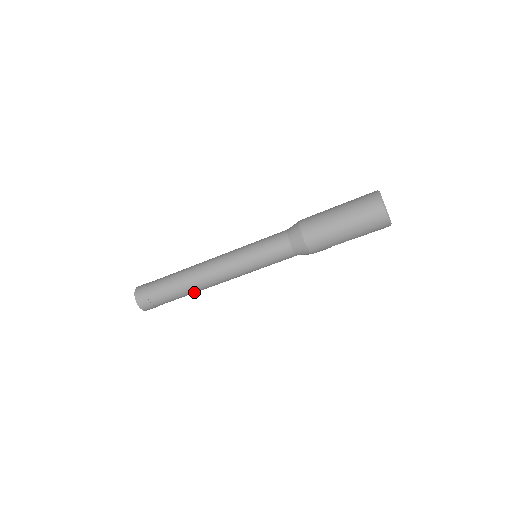
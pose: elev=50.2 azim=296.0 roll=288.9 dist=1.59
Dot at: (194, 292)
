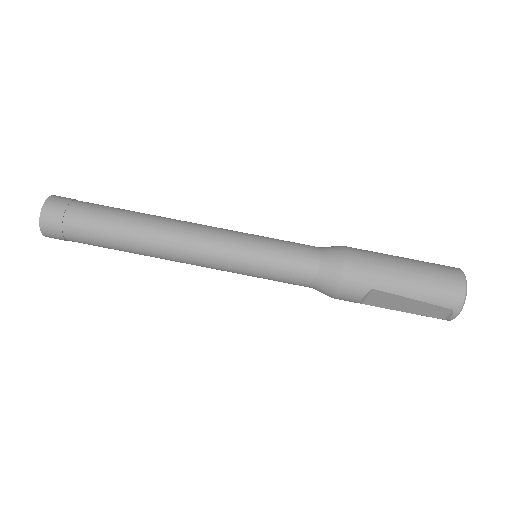
Dot at: (136, 240)
